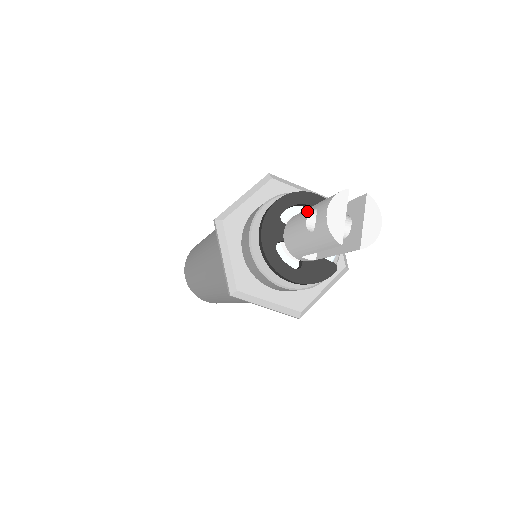
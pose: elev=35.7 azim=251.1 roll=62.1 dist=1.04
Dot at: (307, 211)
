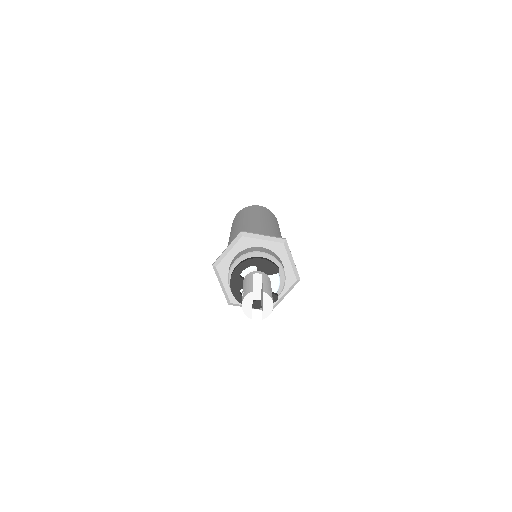
Dot at: (244, 287)
